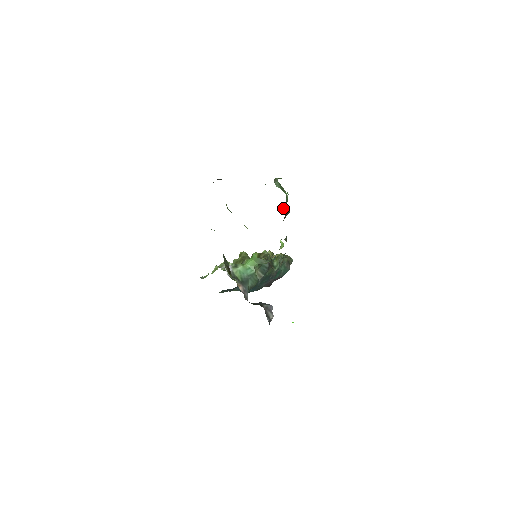
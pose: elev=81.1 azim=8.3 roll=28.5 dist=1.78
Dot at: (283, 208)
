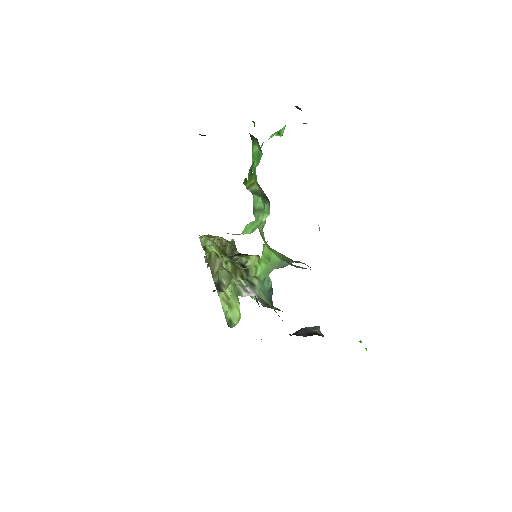
Dot at: occluded
